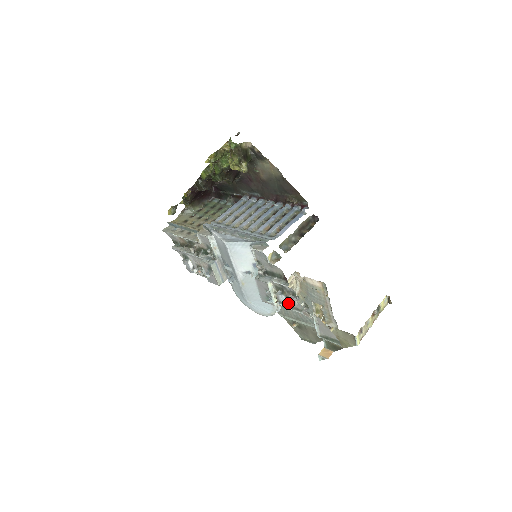
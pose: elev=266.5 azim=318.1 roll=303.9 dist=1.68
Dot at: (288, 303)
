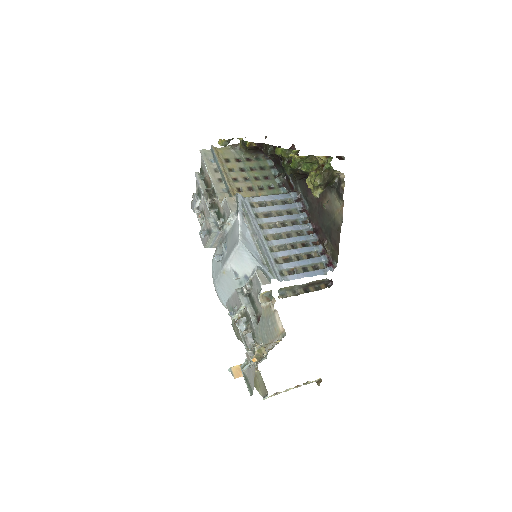
Dot at: (243, 332)
